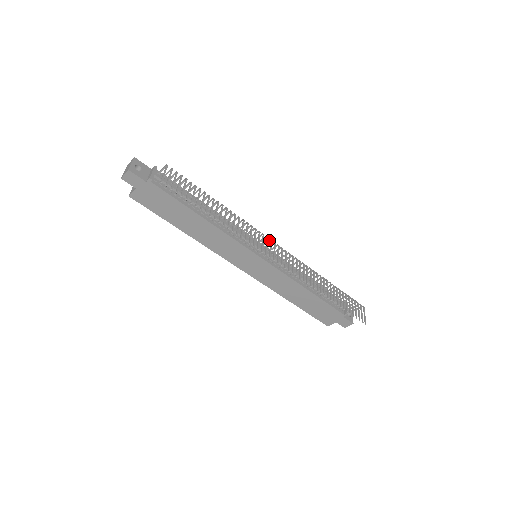
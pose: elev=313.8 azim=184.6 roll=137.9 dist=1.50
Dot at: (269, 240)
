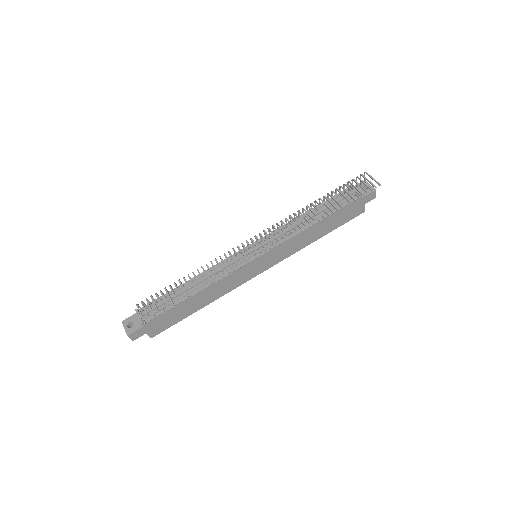
Dot at: (246, 242)
